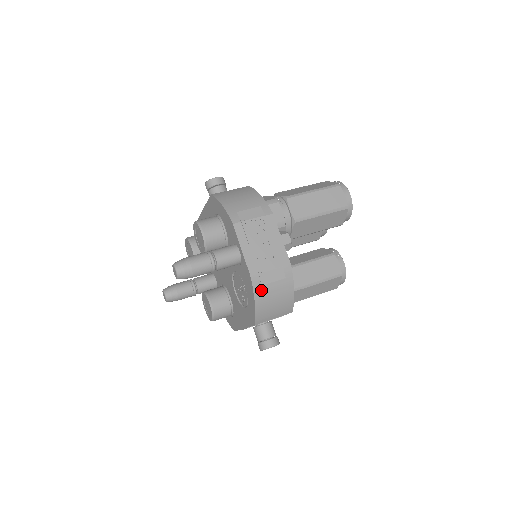
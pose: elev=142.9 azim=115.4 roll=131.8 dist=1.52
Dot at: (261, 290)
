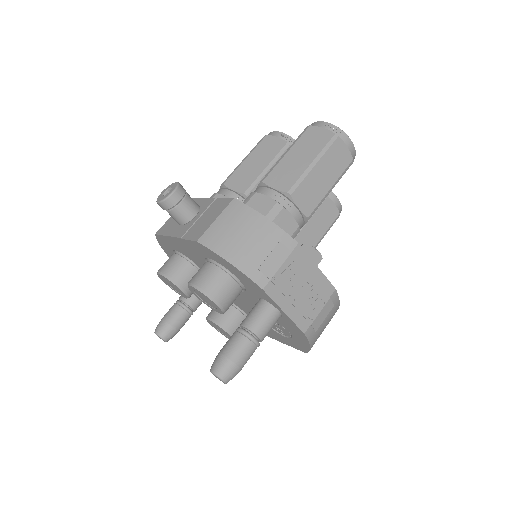
Dot at: (315, 334)
